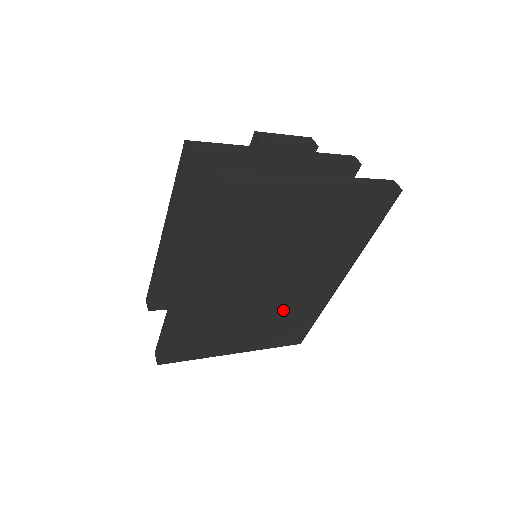
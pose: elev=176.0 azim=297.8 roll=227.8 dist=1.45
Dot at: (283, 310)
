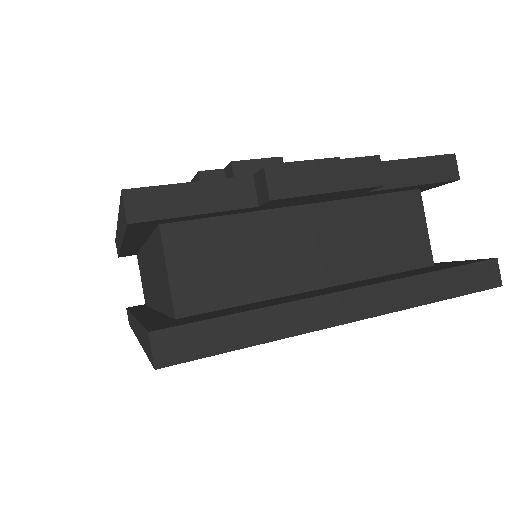
Dot at: occluded
